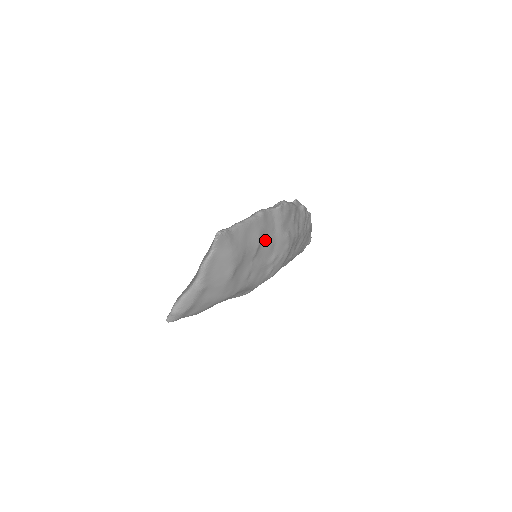
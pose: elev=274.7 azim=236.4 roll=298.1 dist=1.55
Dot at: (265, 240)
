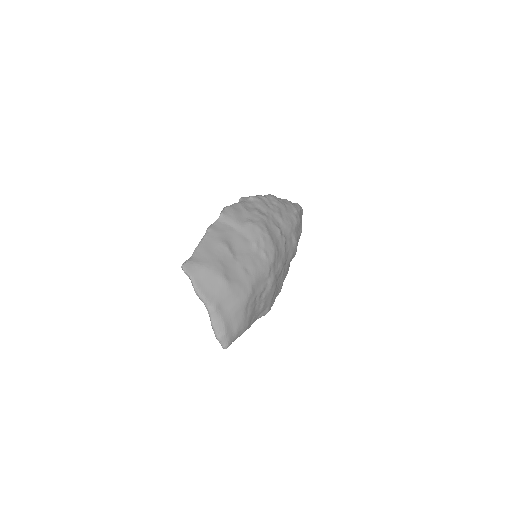
Dot at: (232, 241)
